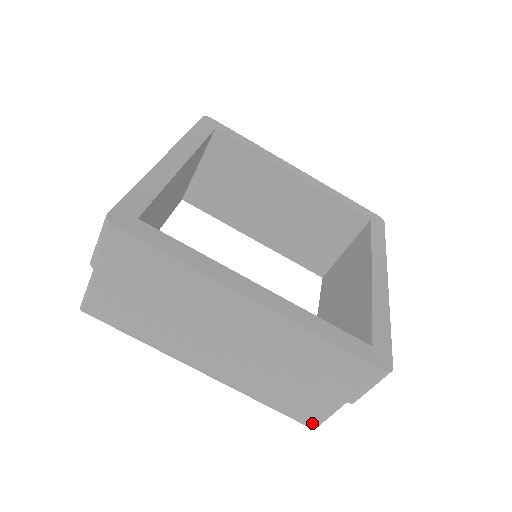
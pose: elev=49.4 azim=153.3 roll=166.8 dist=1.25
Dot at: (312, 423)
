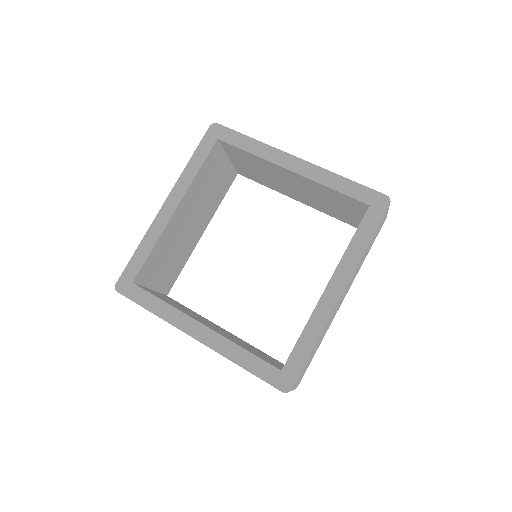
Dot at: occluded
